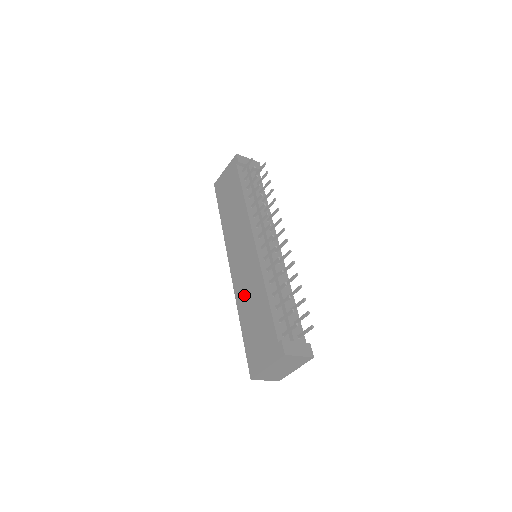
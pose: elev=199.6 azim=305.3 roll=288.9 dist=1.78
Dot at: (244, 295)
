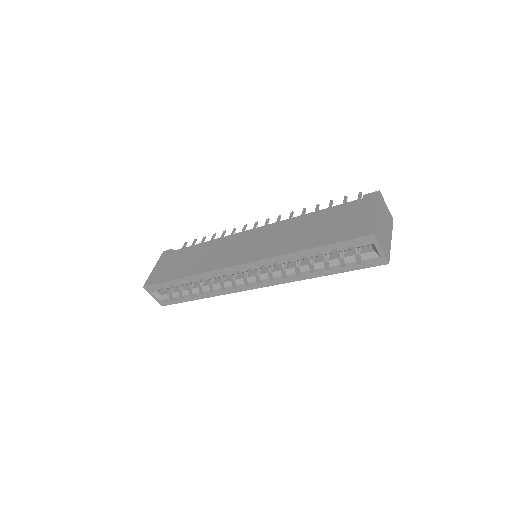
Dot at: (284, 242)
